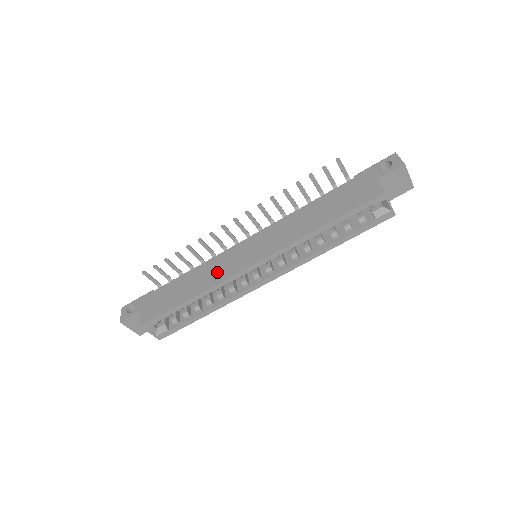
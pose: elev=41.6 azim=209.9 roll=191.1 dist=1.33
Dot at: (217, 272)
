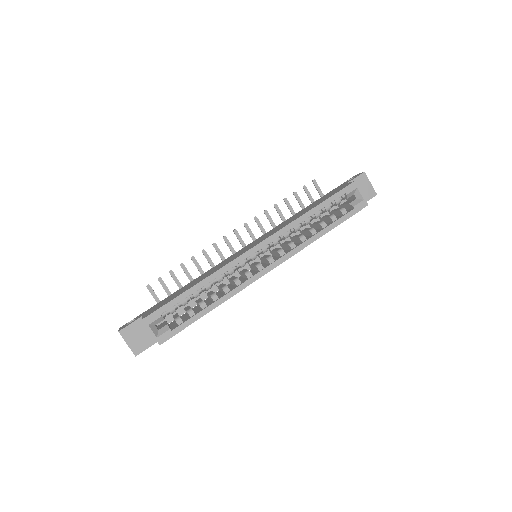
Dot at: (221, 265)
